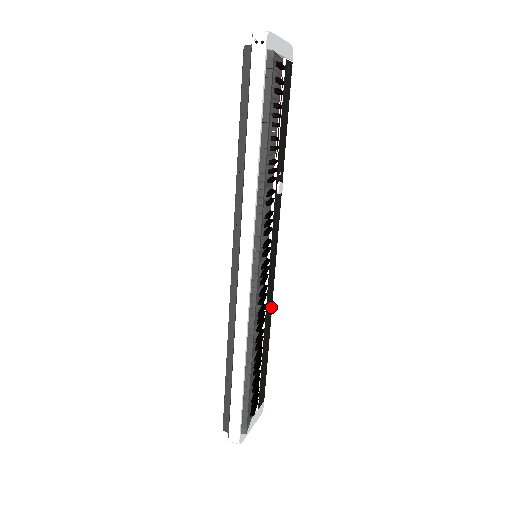
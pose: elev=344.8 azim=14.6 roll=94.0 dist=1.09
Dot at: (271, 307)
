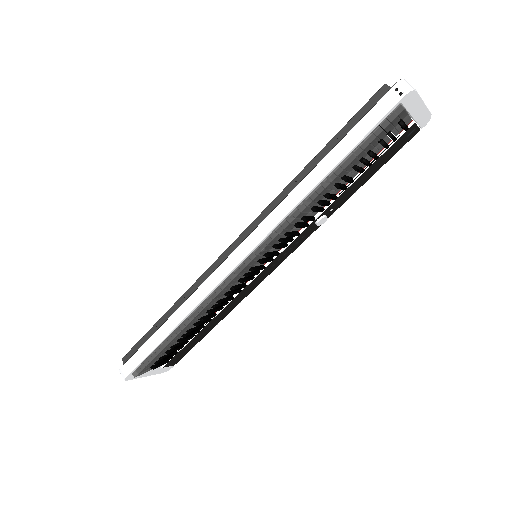
Dot at: (238, 303)
